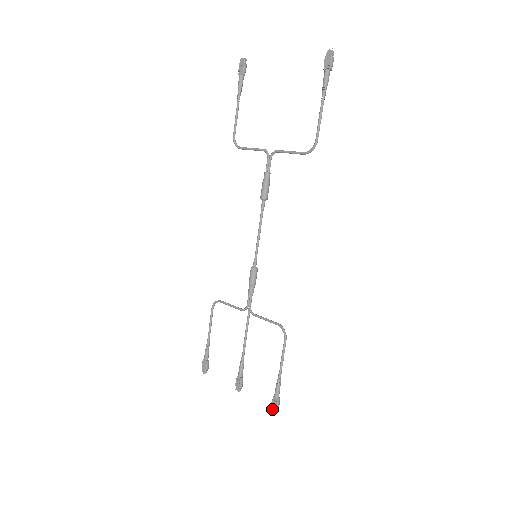
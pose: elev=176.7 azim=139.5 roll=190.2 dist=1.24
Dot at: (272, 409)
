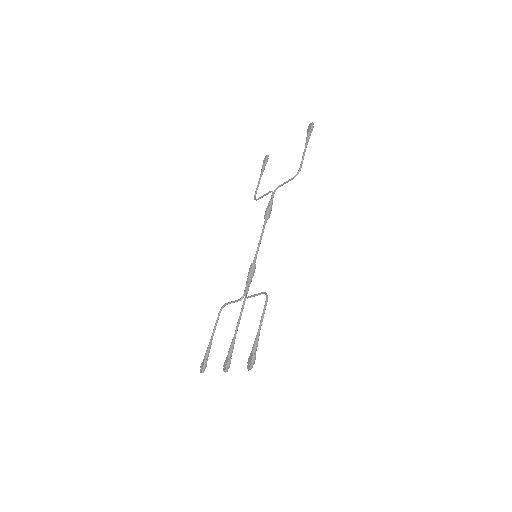
Dot at: (248, 366)
